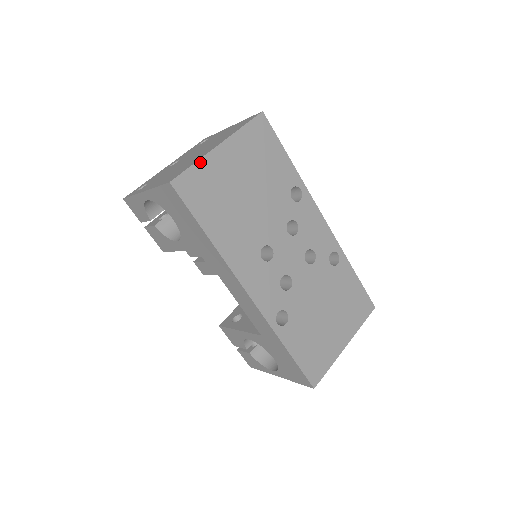
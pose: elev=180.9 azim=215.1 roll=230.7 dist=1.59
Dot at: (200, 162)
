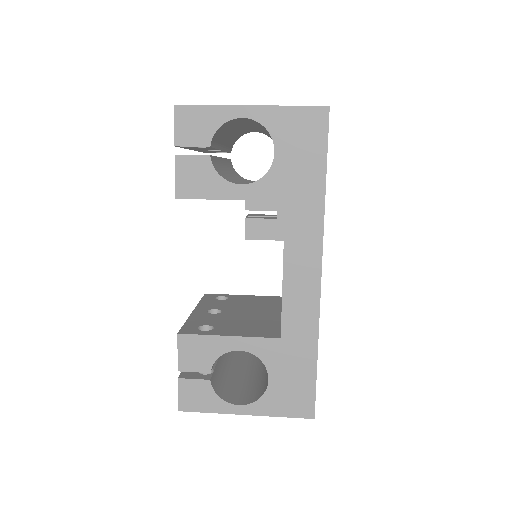
Dot at: occluded
